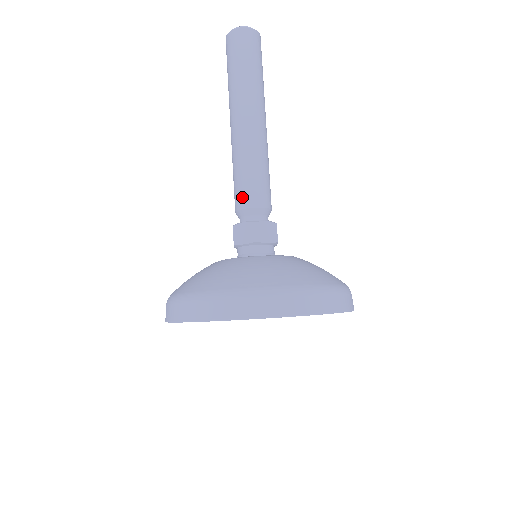
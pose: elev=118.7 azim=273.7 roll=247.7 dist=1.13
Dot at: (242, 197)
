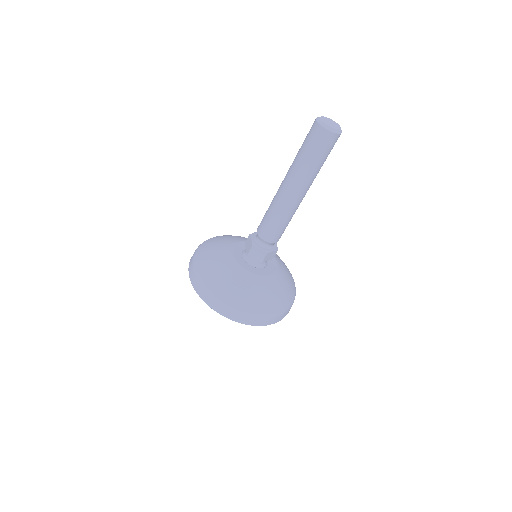
Dot at: (260, 226)
